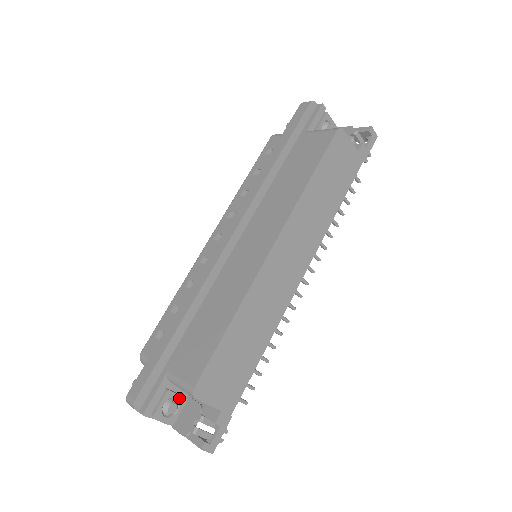
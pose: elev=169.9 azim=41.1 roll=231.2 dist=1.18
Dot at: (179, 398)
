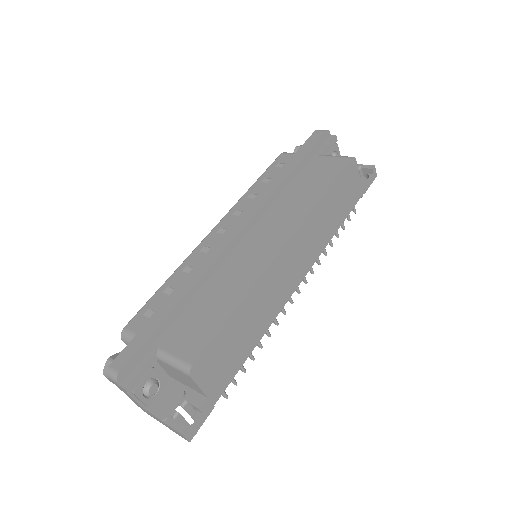
Dot at: (161, 380)
